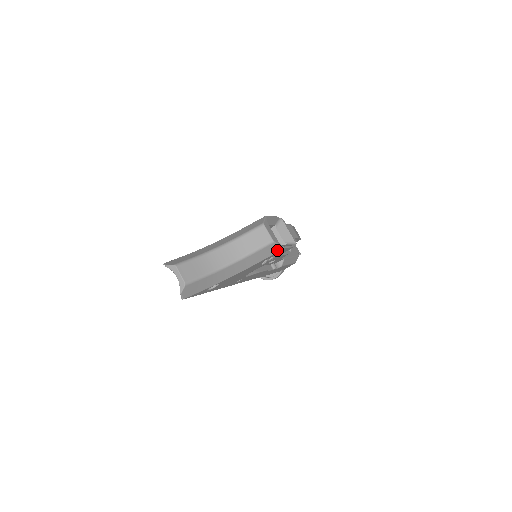
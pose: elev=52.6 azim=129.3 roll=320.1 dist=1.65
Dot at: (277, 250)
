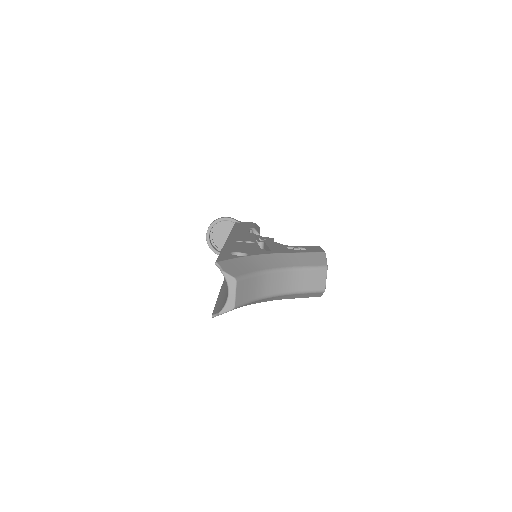
Dot at: (315, 296)
